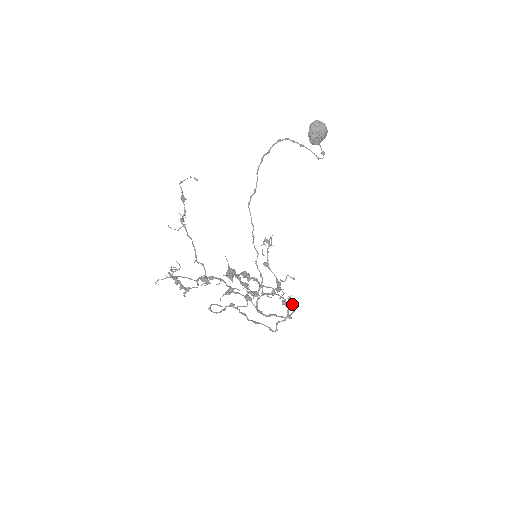
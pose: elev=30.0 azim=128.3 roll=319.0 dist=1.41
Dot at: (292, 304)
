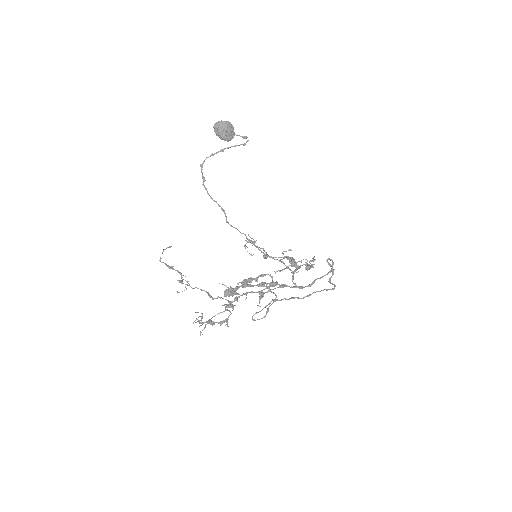
Dot at: occluded
